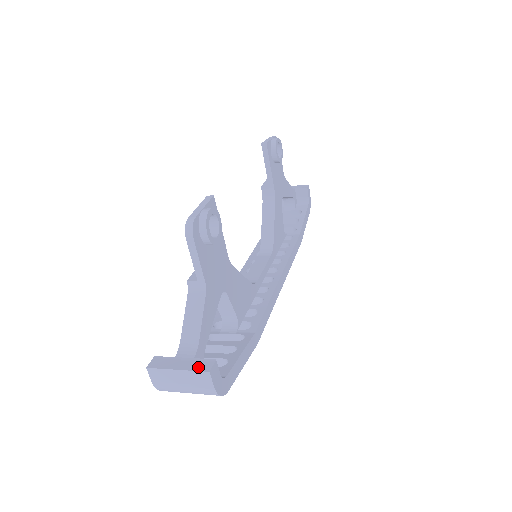
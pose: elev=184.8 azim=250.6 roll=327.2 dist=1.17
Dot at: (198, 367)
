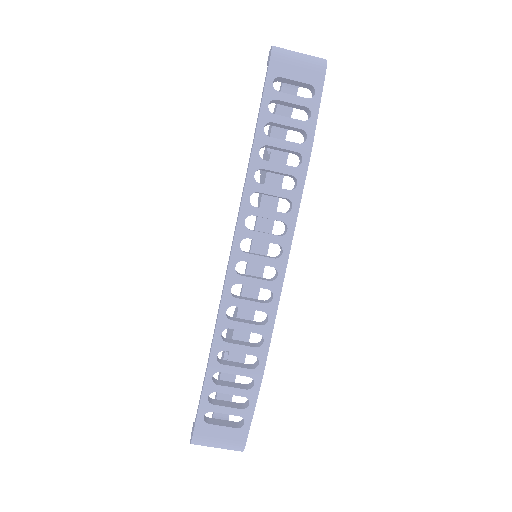
Dot at: occluded
